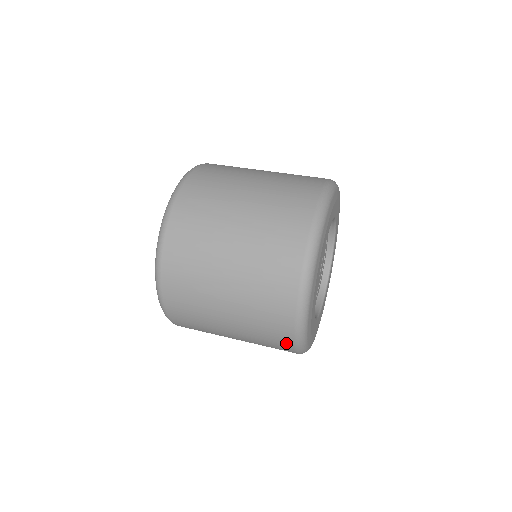
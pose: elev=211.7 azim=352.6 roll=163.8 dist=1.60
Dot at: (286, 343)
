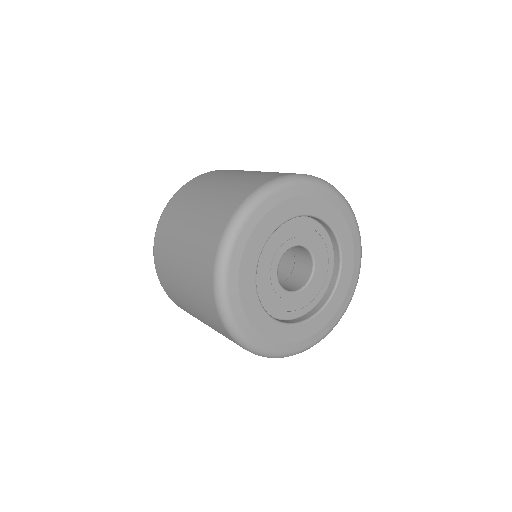
Dot at: (217, 318)
